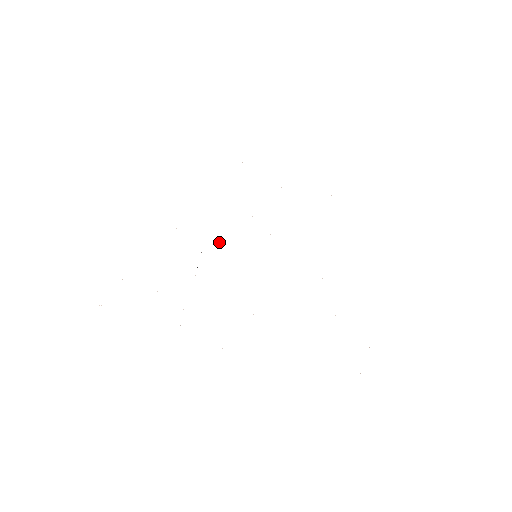
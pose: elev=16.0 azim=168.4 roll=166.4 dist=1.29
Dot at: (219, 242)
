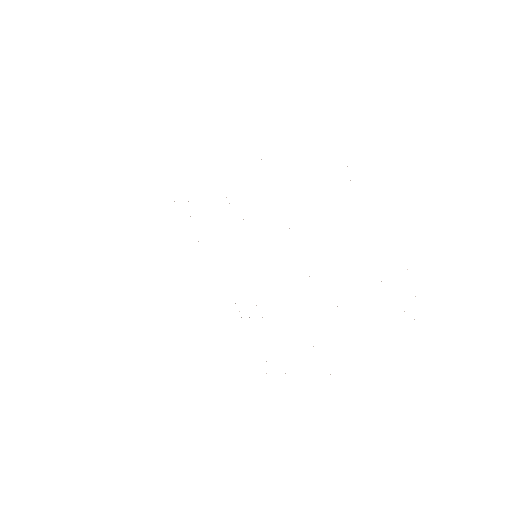
Dot at: occluded
